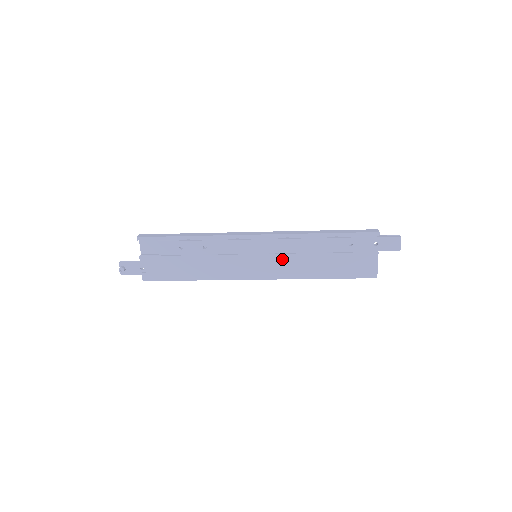
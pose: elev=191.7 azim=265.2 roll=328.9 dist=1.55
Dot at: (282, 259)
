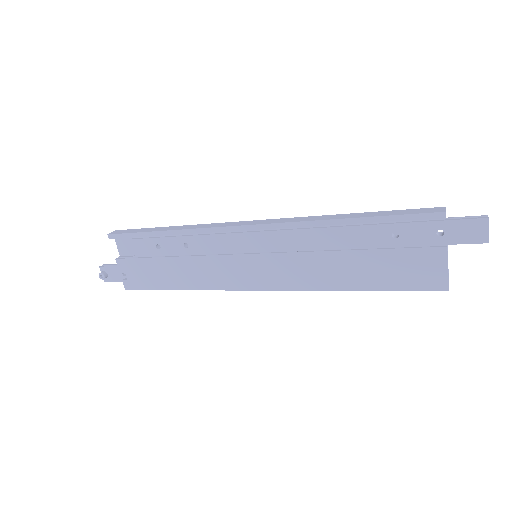
Dot at: (290, 260)
